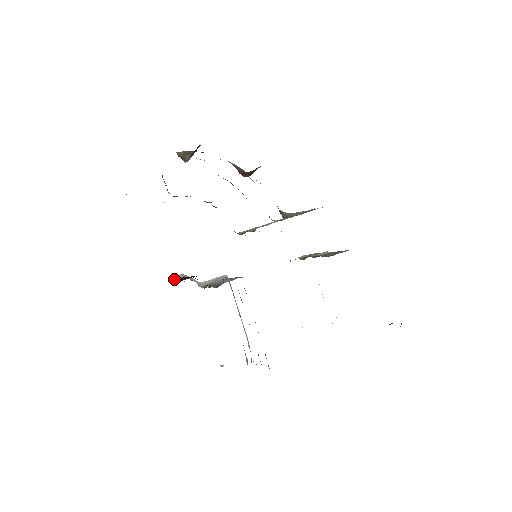
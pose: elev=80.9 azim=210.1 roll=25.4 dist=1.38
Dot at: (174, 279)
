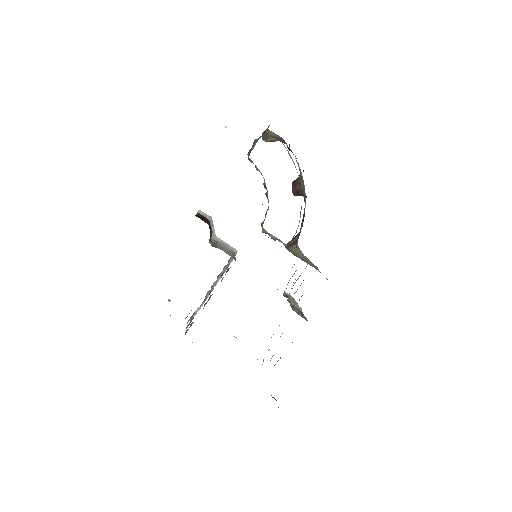
Dot at: (202, 214)
